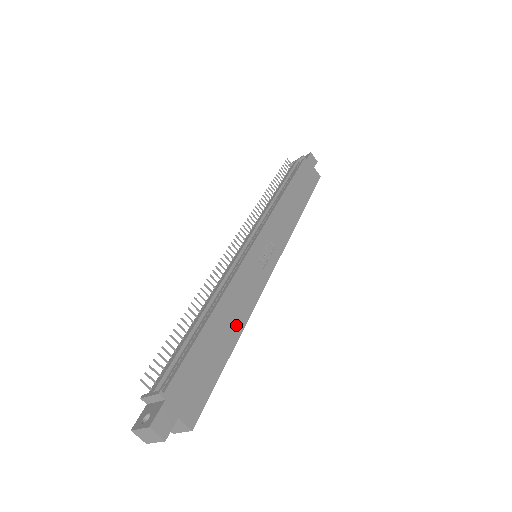
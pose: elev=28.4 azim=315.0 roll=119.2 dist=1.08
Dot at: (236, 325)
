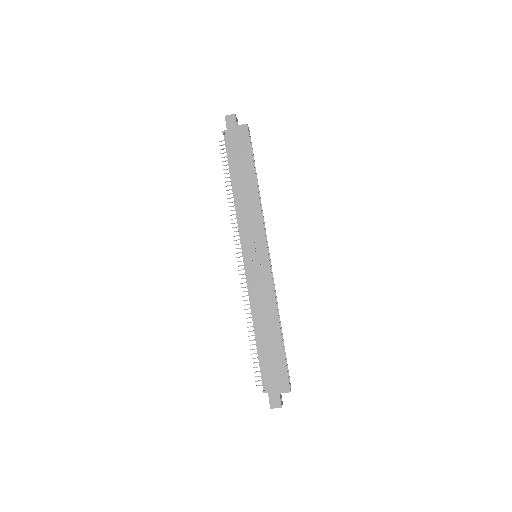
Dot at: (273, 321)
